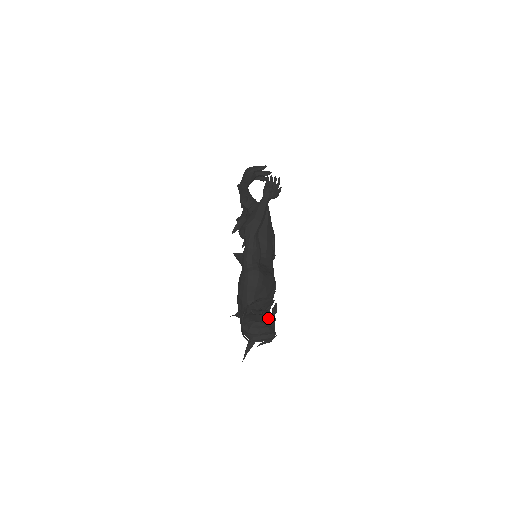
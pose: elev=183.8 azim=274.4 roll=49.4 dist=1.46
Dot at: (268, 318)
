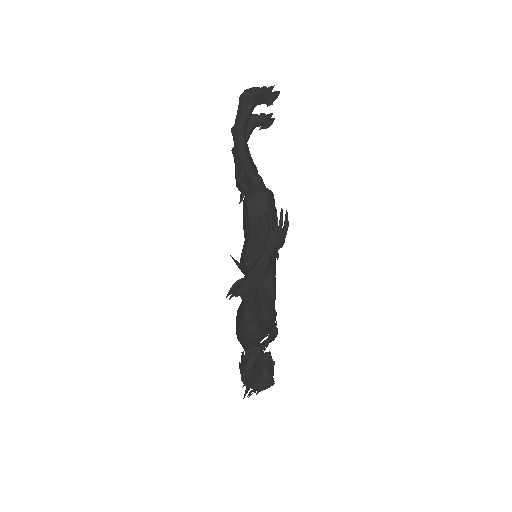
Dot at: (267, 372)
